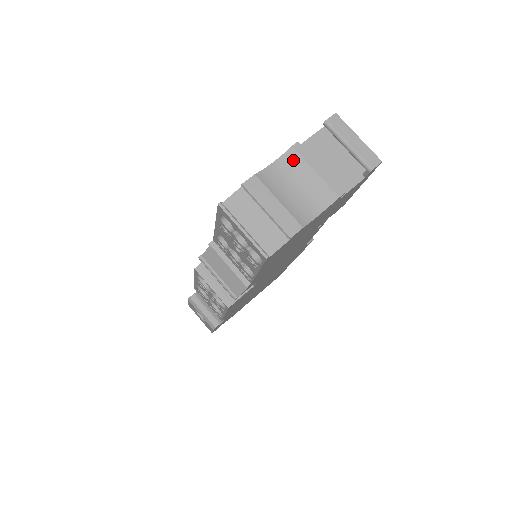
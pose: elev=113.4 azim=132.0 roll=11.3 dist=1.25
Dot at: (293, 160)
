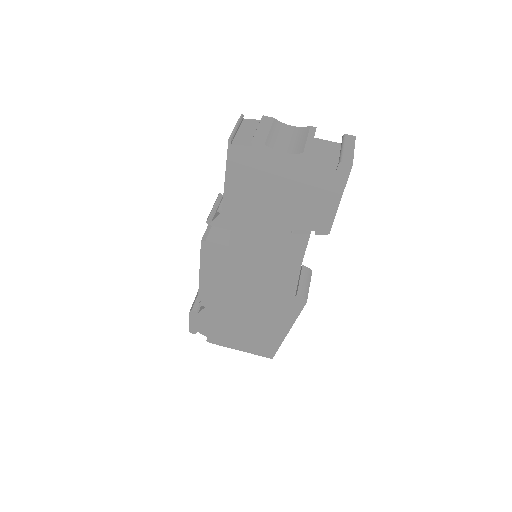
Dot at: (303, 131)
